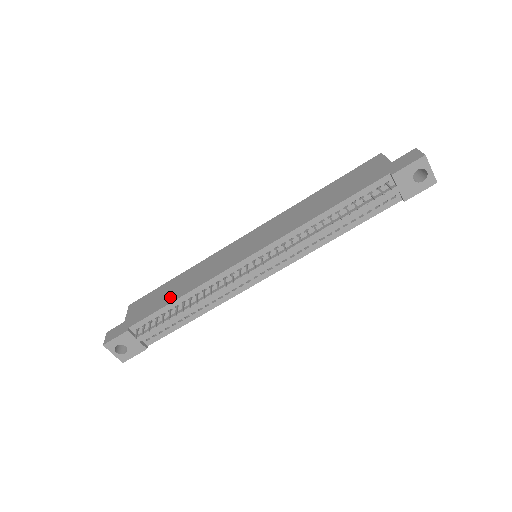
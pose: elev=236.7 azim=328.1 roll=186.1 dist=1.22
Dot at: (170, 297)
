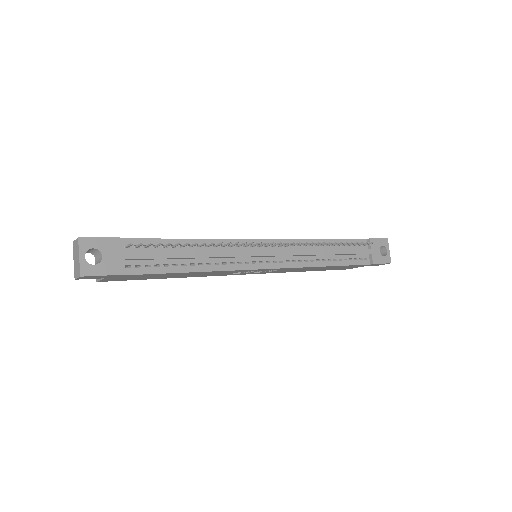
Dot at: occluded
